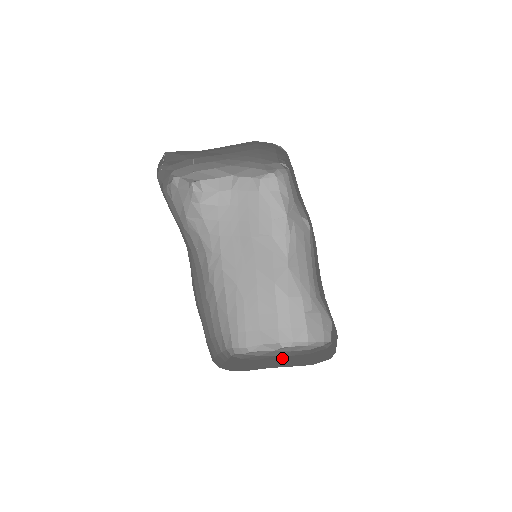
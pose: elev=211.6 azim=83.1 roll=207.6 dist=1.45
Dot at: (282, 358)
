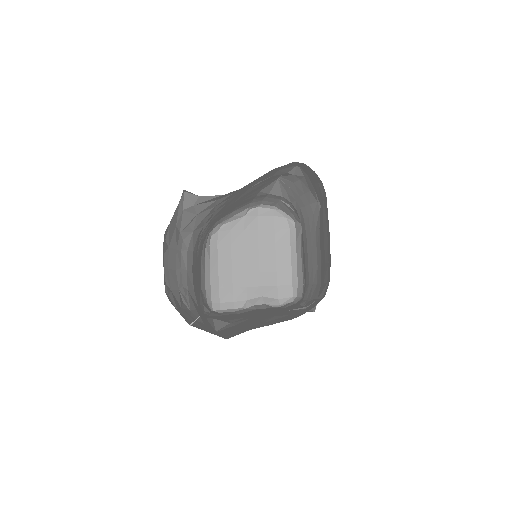
Dot at: (251, 240)
